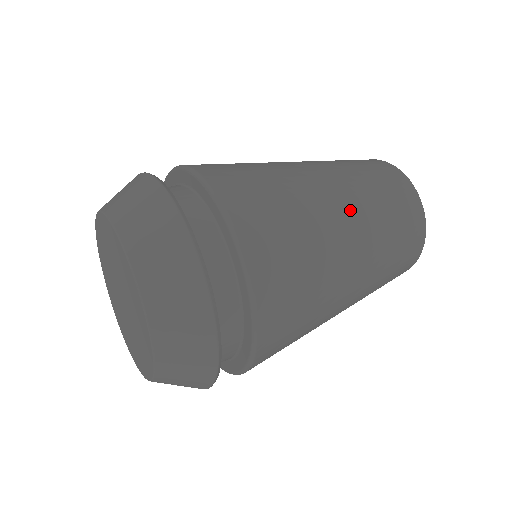
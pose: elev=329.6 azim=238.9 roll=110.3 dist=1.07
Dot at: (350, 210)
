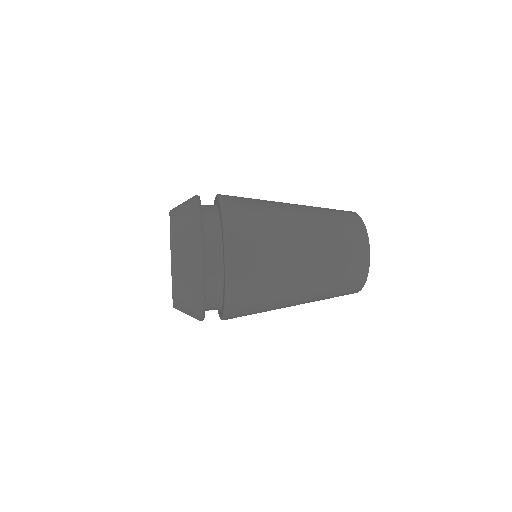
Dot at: (308, 269)
